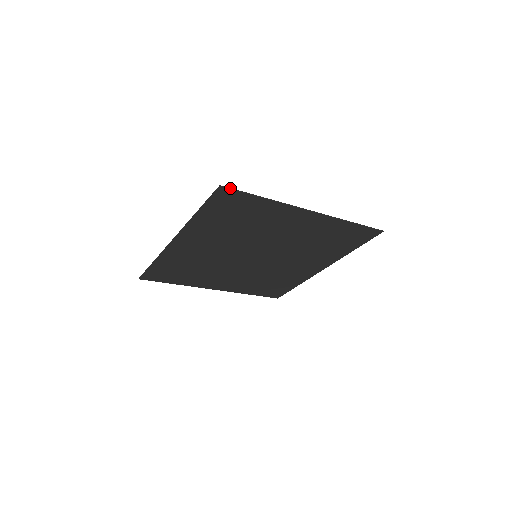
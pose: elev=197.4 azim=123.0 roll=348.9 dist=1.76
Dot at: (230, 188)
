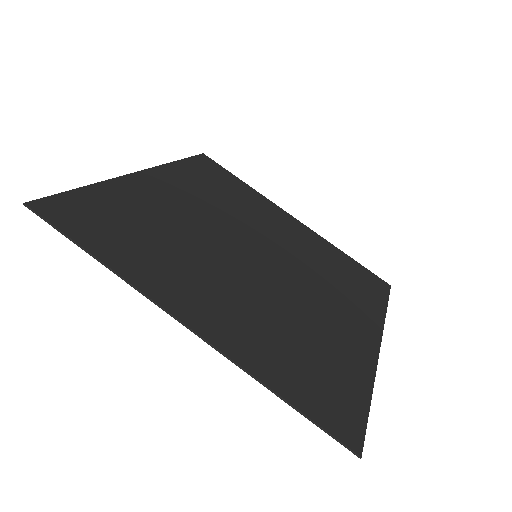
Dot at: occluded
